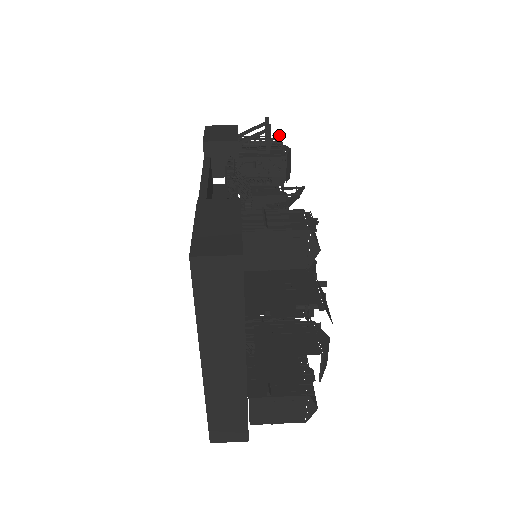
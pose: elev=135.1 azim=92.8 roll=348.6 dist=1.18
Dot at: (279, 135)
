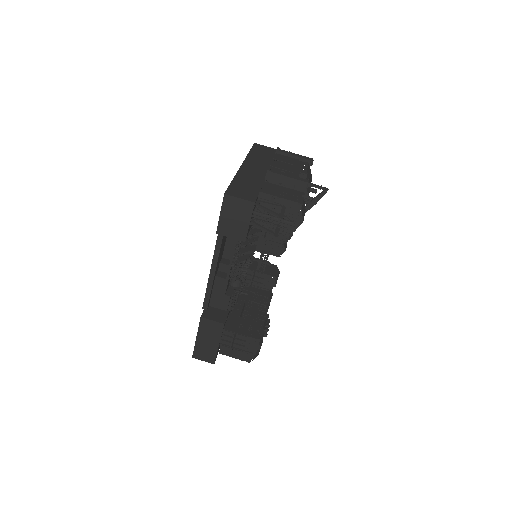
Dot at: (291, 222)
